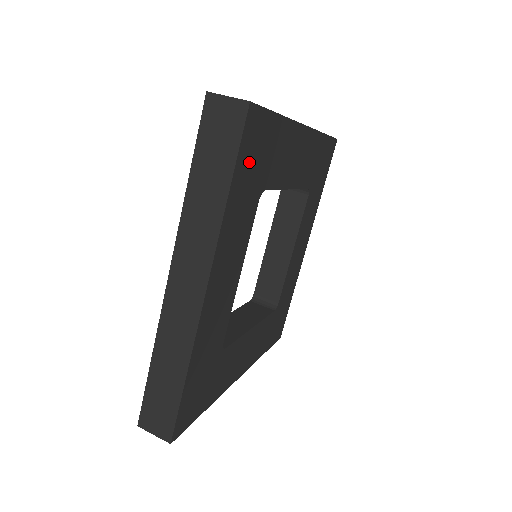
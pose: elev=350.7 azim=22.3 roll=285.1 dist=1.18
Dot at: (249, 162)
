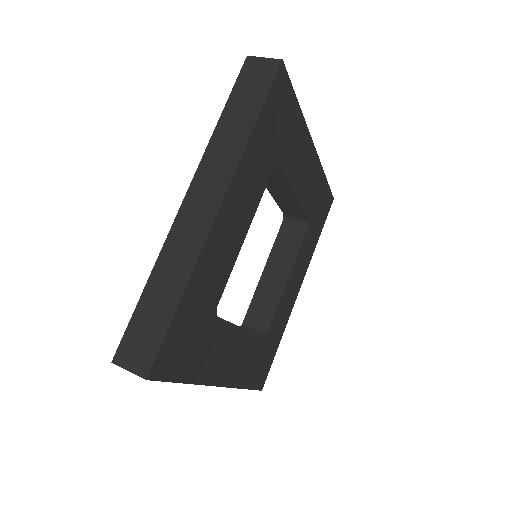
Dot at: (273, 117)
